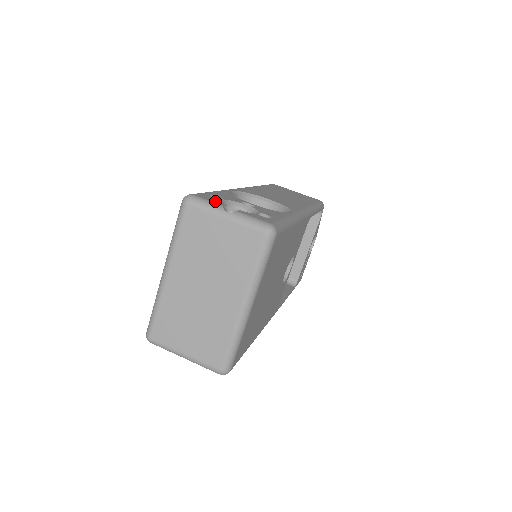
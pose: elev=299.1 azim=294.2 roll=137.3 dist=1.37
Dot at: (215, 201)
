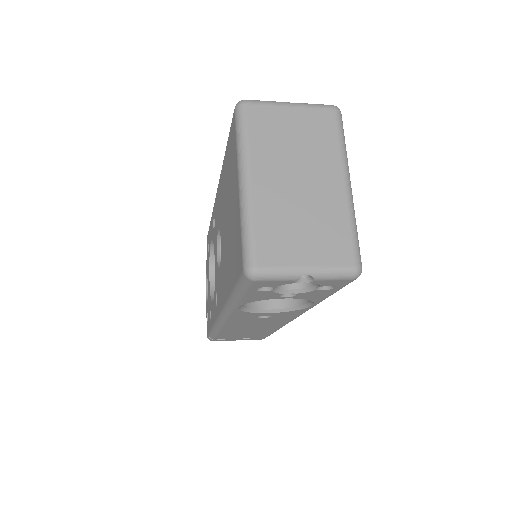
Dot at: occluded
